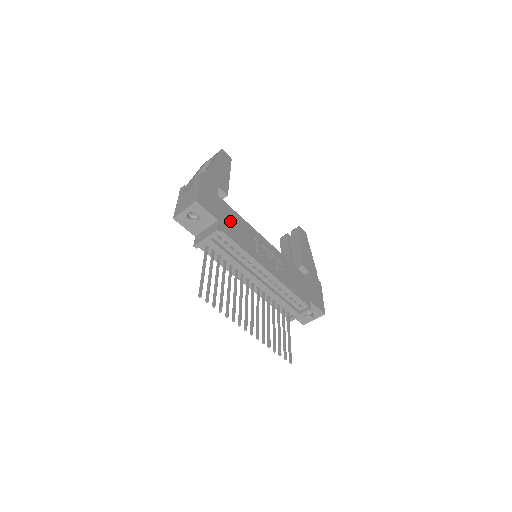
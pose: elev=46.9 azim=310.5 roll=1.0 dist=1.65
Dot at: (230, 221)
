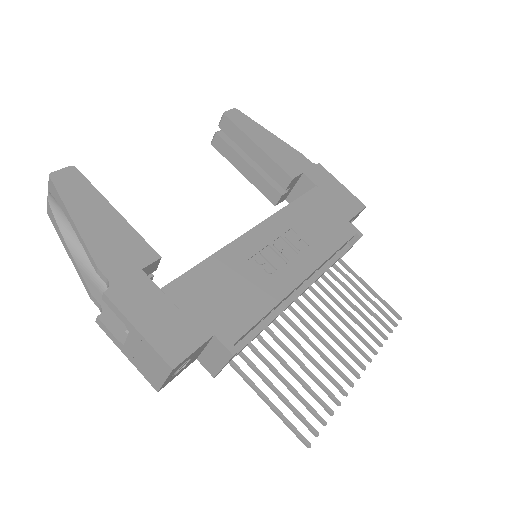
Dot at: (215, 300)
